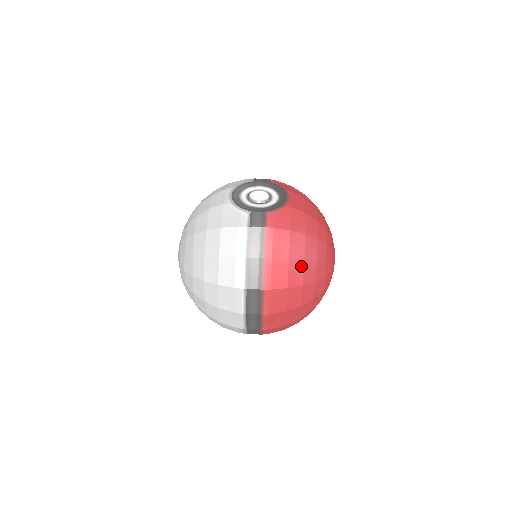
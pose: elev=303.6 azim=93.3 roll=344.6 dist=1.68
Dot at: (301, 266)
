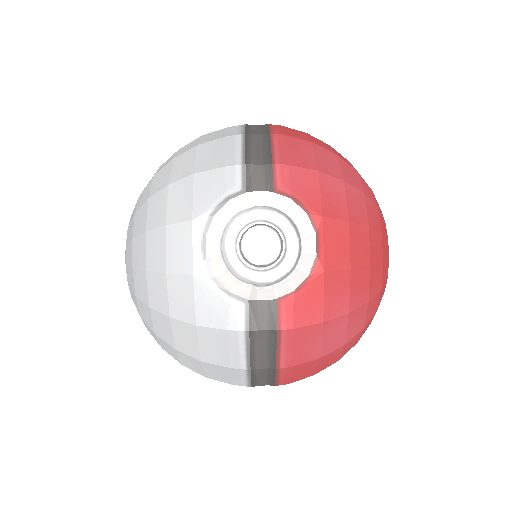
Dot at: (338, 351)
